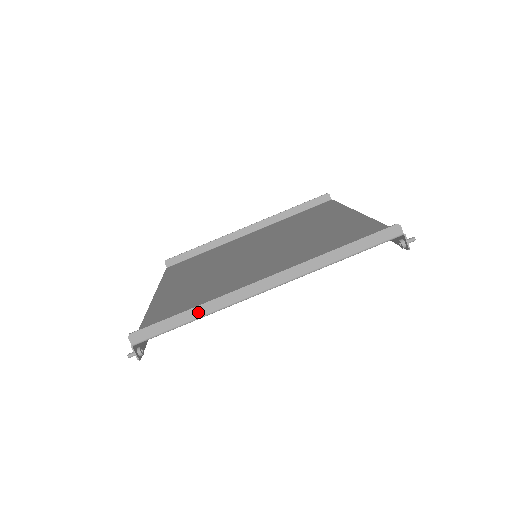
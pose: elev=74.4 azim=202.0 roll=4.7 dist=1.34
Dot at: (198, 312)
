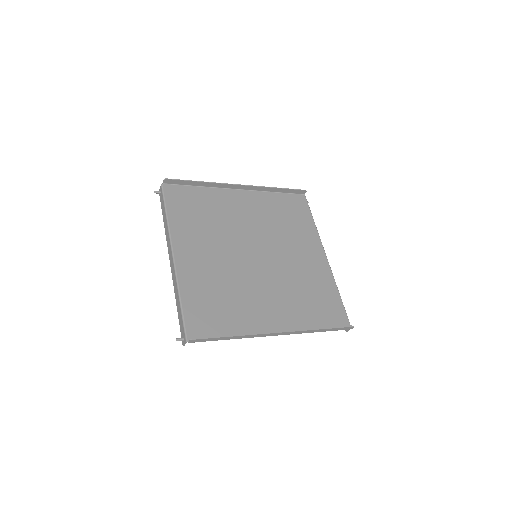
Dot at: (237, 337)
